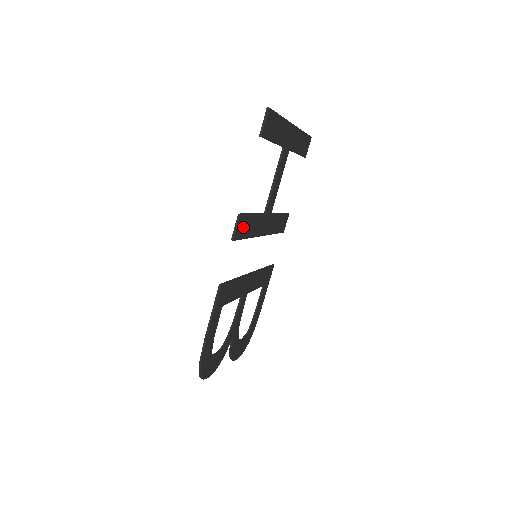
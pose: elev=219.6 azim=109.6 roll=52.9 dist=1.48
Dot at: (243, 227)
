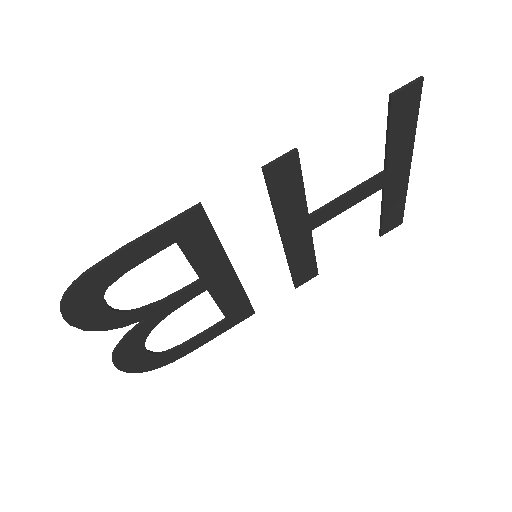
Dot at: (284, 177)
